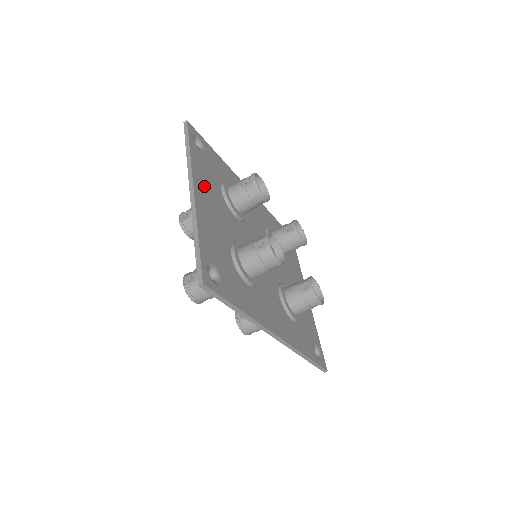
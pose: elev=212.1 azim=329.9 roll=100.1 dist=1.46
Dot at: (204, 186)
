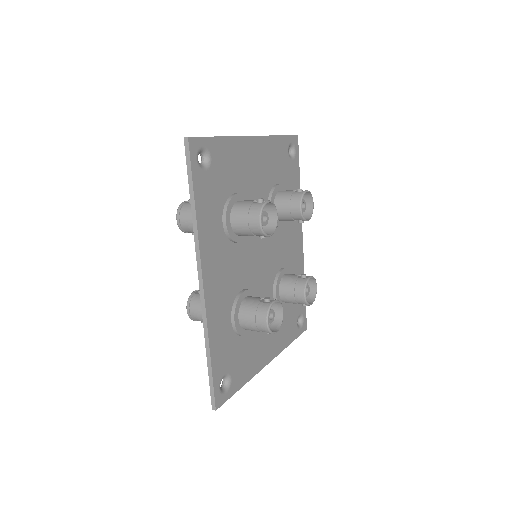
Dot at: (265, 154)
